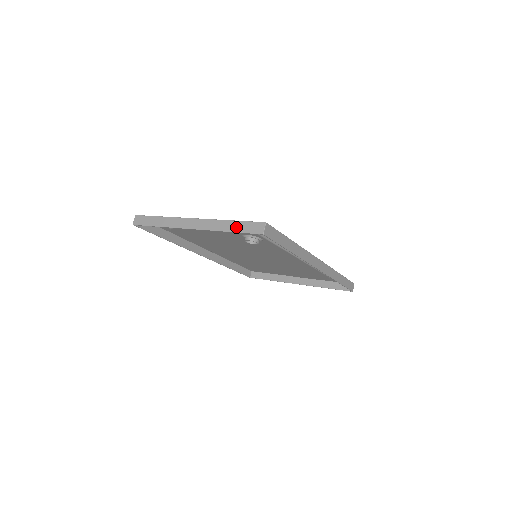
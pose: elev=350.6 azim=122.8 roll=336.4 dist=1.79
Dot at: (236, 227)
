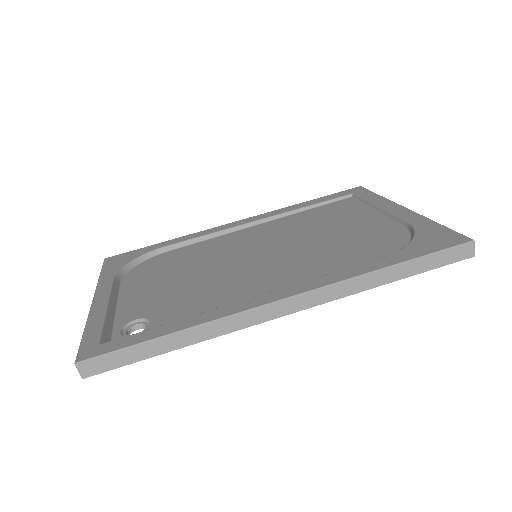
Dot at: occluded
